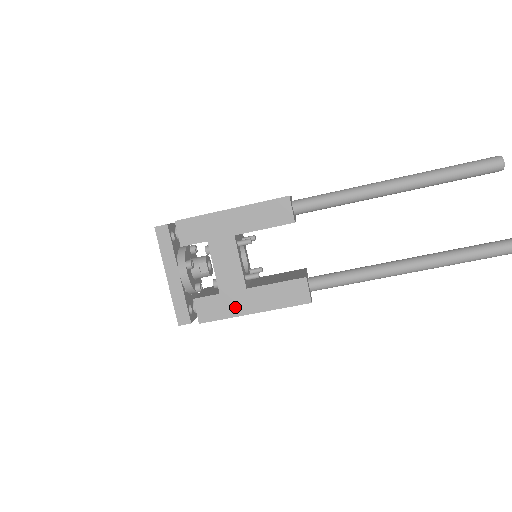
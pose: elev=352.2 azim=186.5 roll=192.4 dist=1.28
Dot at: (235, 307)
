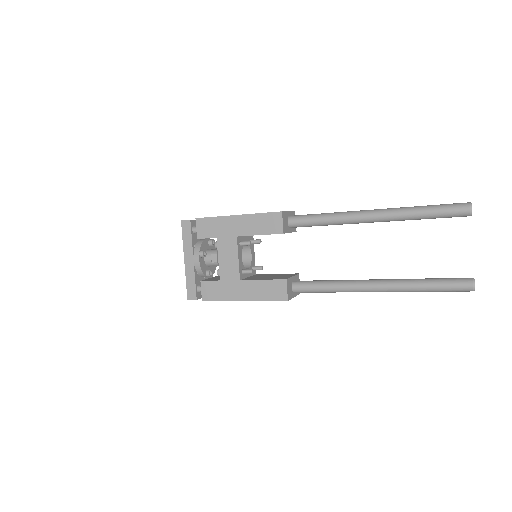
Dot at: (230, 293)
